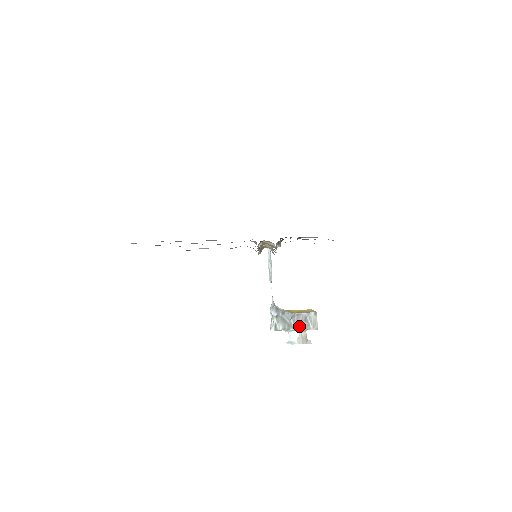
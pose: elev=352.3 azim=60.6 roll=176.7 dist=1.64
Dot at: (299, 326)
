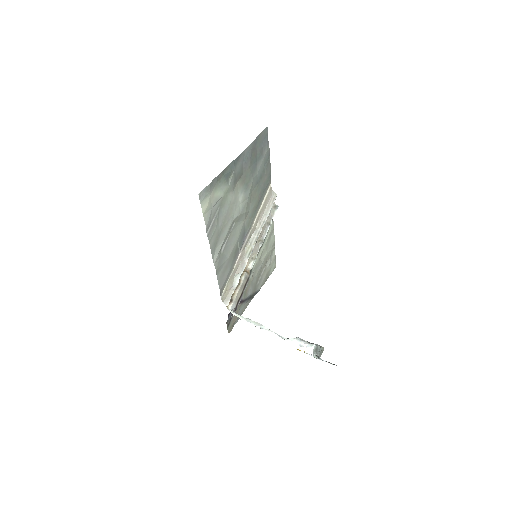
Dot at: occluded
